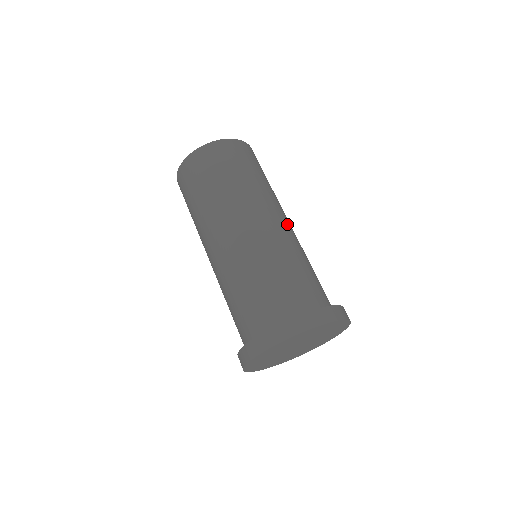
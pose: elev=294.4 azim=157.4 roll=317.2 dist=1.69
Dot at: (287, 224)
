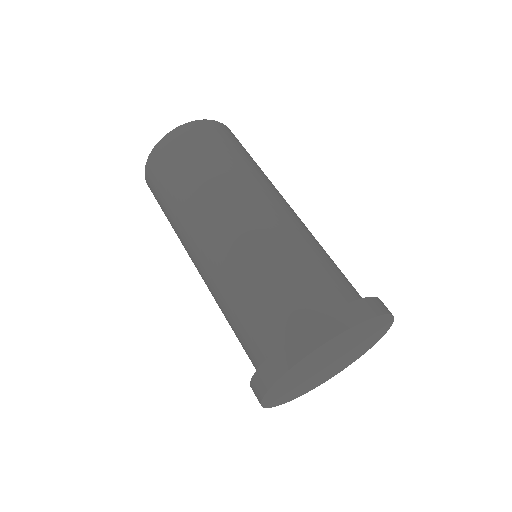
Dot at: (253, 212)
